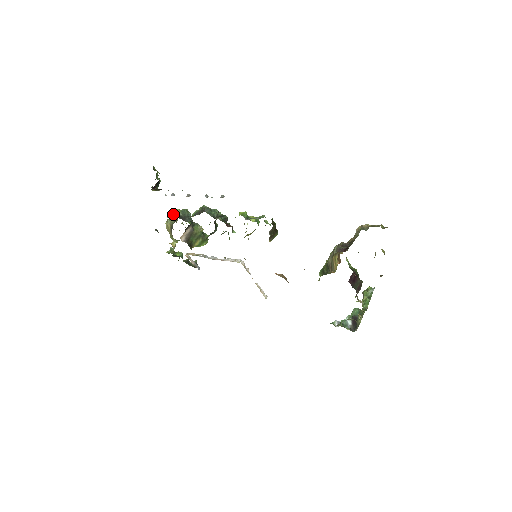
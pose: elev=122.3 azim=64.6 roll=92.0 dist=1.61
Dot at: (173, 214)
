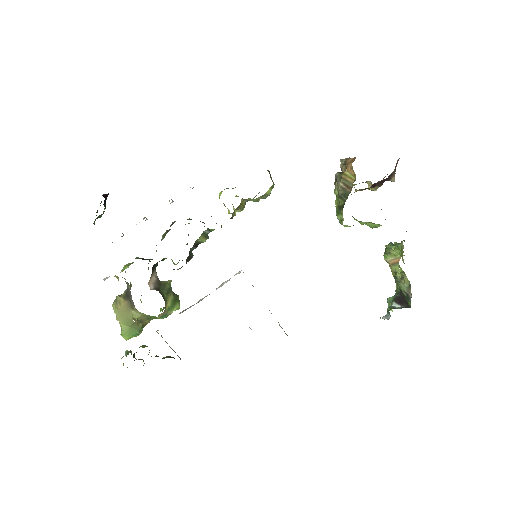
Dot at: (127, 265)
